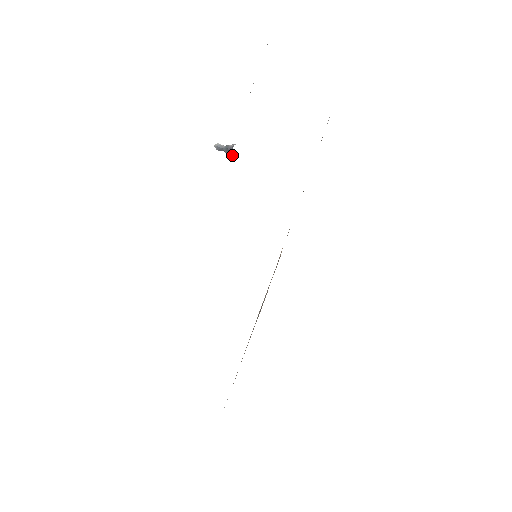
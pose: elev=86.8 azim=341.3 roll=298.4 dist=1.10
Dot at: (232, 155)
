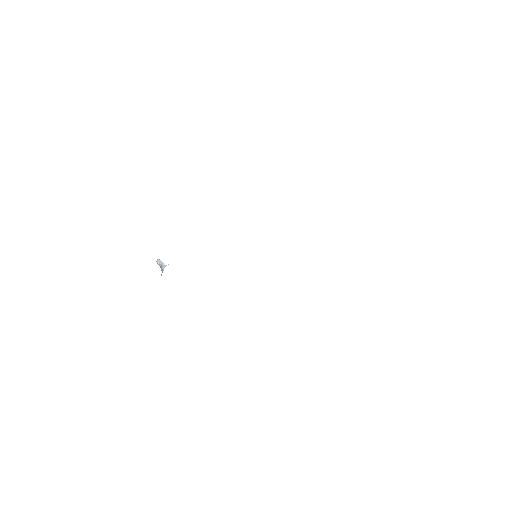
Dot at: occluded
